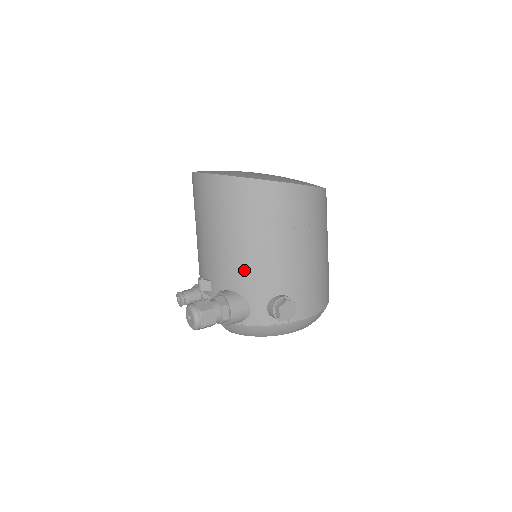
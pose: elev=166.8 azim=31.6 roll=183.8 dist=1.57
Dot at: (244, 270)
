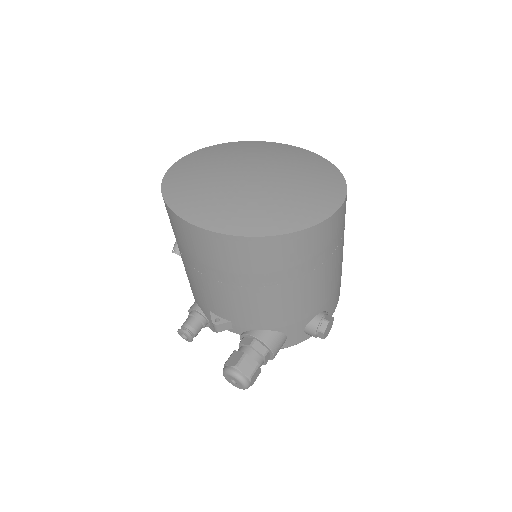
Dot at: (280, 313)
